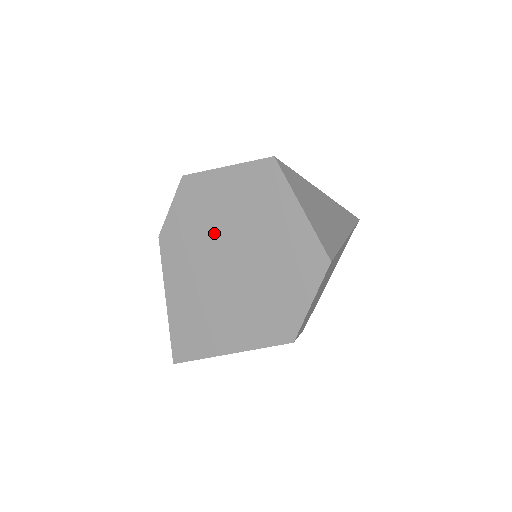
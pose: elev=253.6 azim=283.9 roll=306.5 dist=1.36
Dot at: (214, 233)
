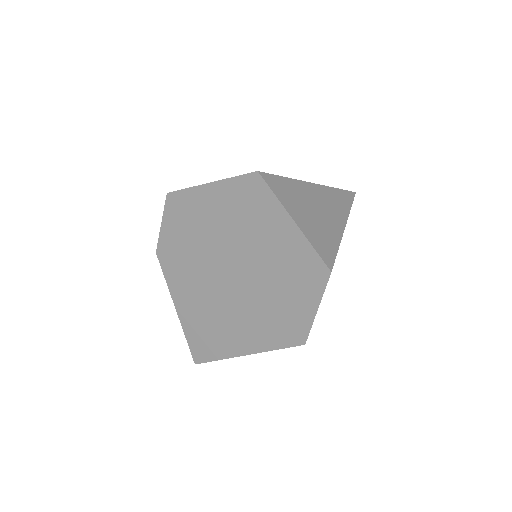
Dot at: (210, 248)
